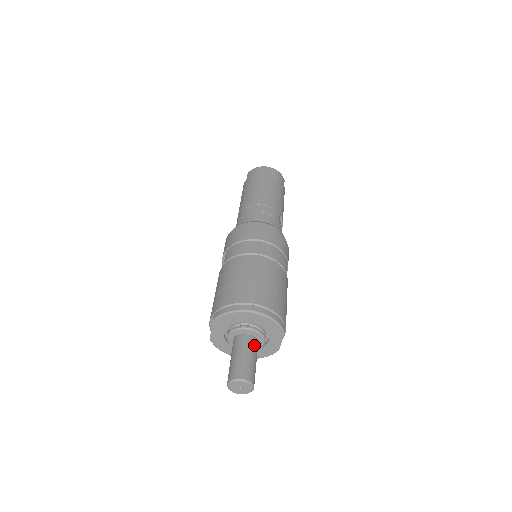
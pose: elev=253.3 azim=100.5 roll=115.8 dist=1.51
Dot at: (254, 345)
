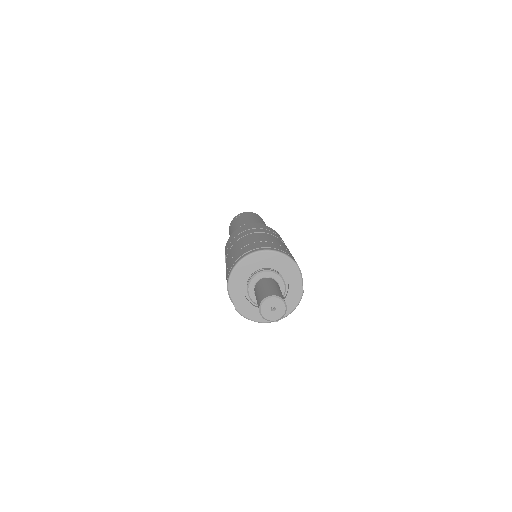
Dot at: (273, 282)
